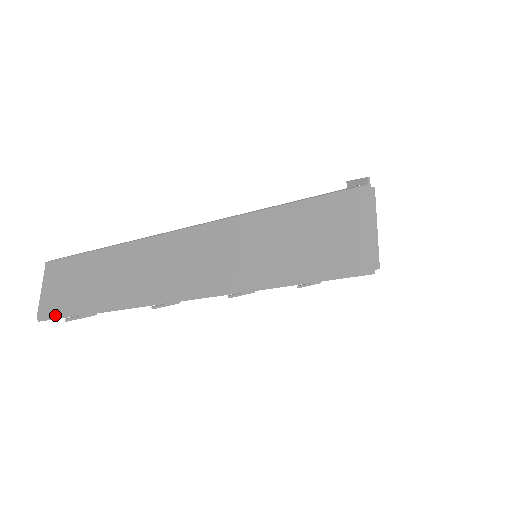
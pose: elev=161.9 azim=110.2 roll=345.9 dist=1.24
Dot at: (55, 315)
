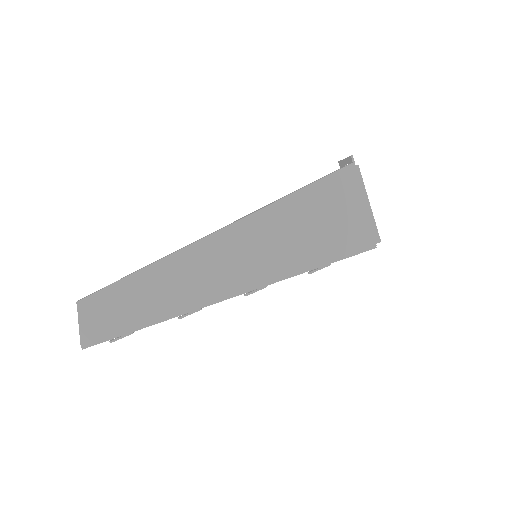
Dot at: (94, 342)
